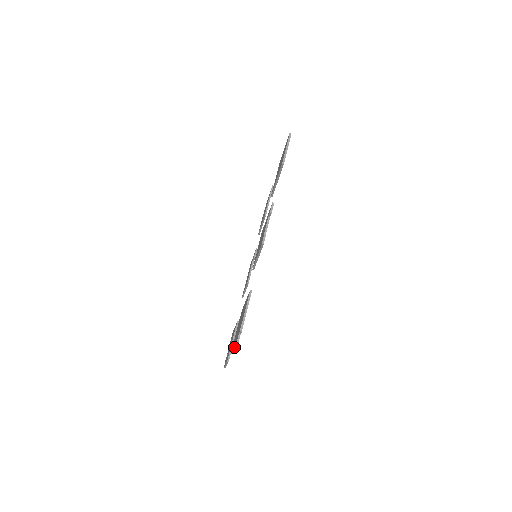
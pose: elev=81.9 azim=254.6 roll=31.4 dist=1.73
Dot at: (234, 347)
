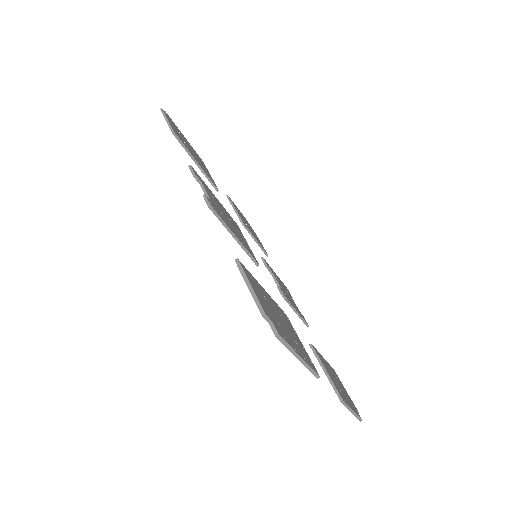
Dot at: (295, 356)
